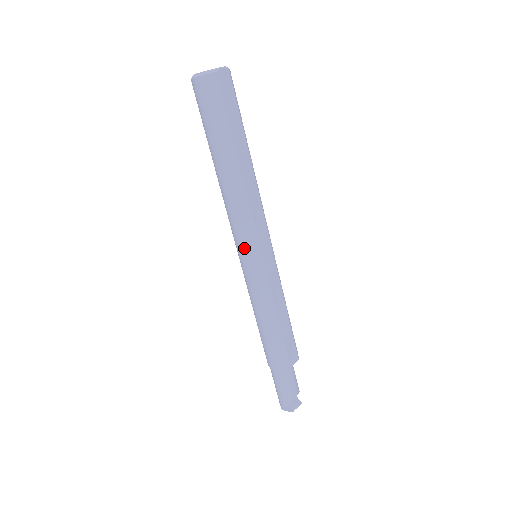
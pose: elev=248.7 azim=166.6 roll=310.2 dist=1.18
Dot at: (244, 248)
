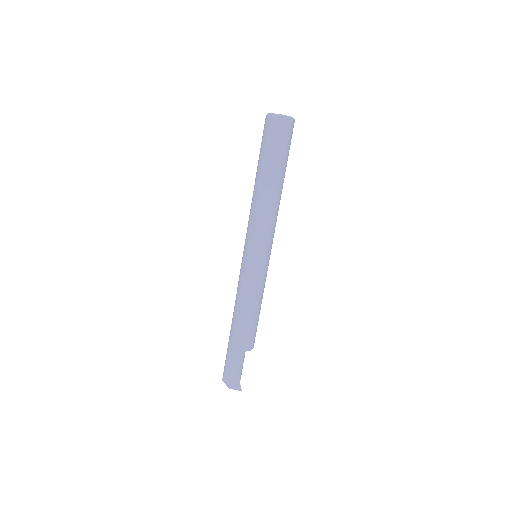
Dot at: (245, 243)
